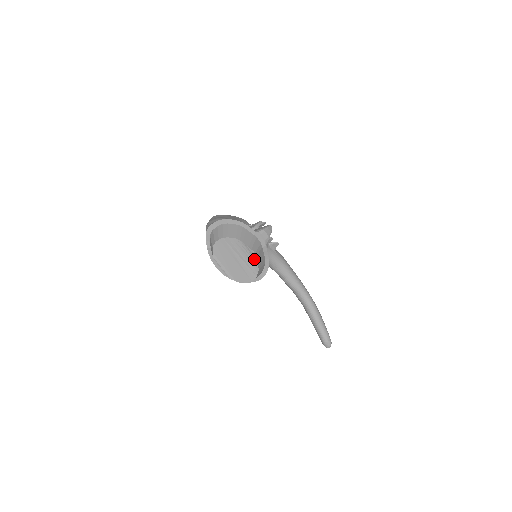
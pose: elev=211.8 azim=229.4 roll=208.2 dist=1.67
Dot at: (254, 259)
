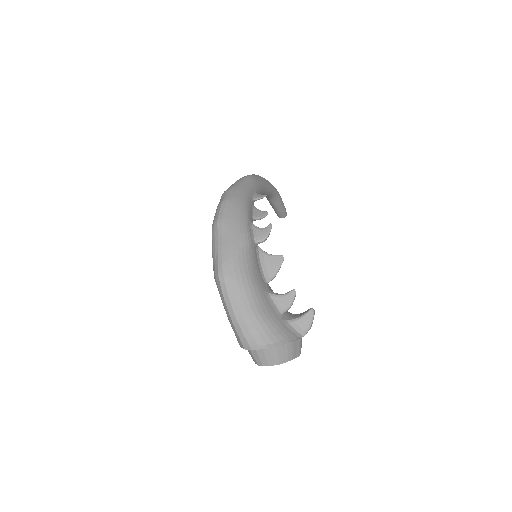
Dot at: occluded
